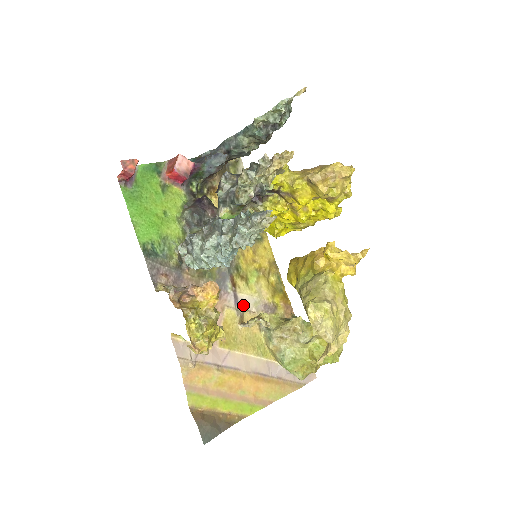
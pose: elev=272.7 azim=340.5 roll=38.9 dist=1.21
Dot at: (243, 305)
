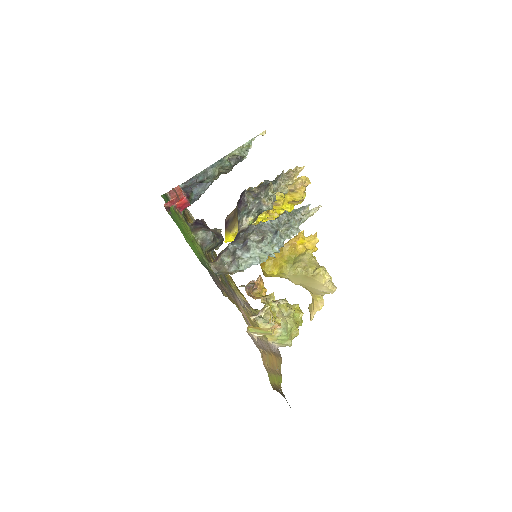
Dot at: occluded
